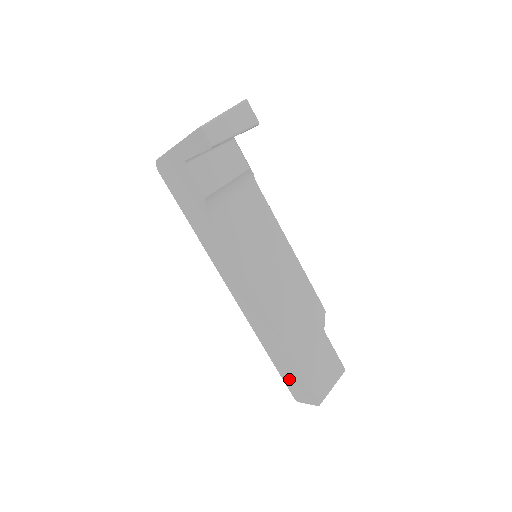
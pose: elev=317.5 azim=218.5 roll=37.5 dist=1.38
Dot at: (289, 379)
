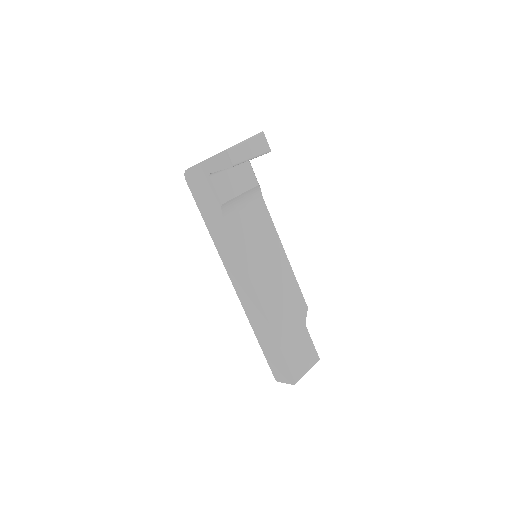
Dot at: (272, 361)
